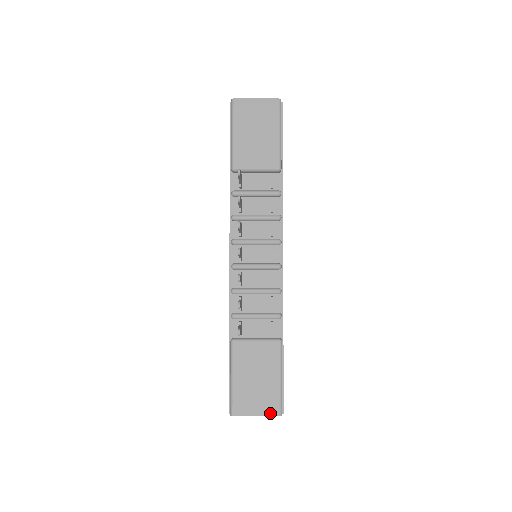
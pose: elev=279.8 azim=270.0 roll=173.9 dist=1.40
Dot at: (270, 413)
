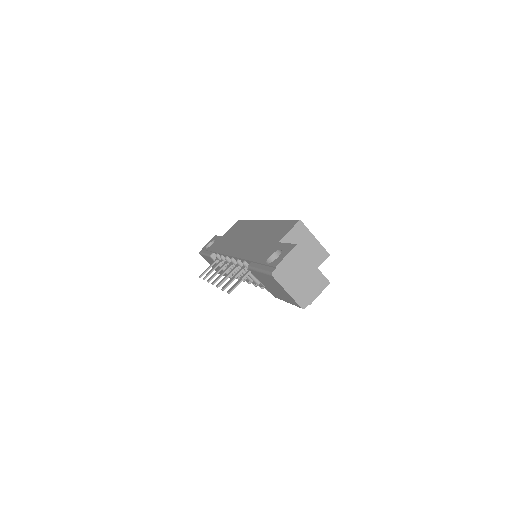
Dot at: (215, 270)
